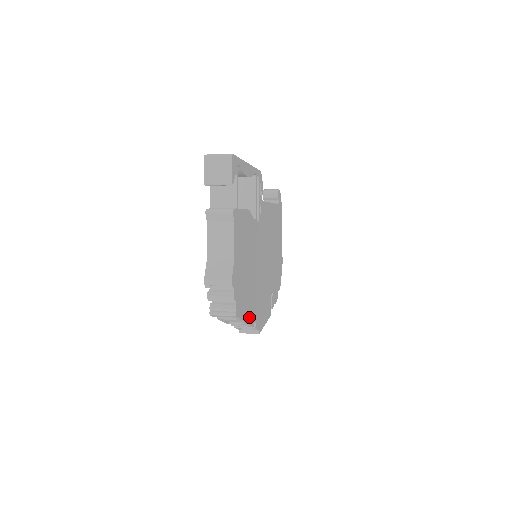
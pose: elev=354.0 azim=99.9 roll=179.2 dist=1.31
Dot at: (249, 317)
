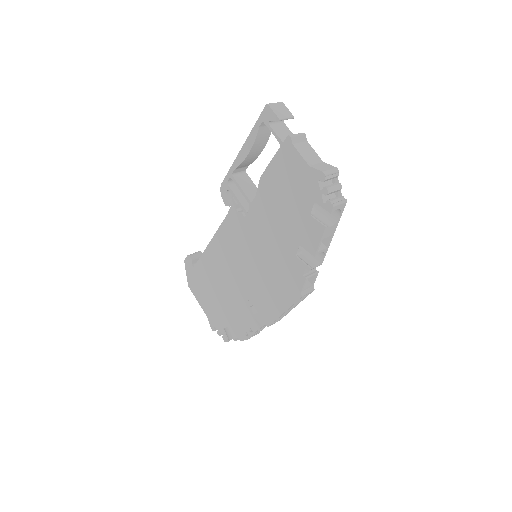
Dot at: (324, 243)
